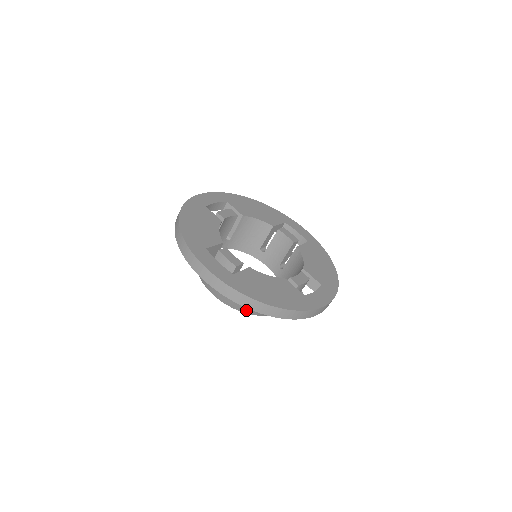
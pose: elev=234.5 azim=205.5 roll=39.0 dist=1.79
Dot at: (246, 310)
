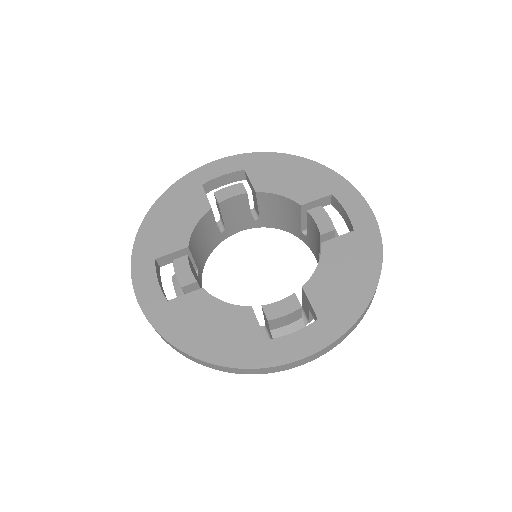
Dot at: occluded
